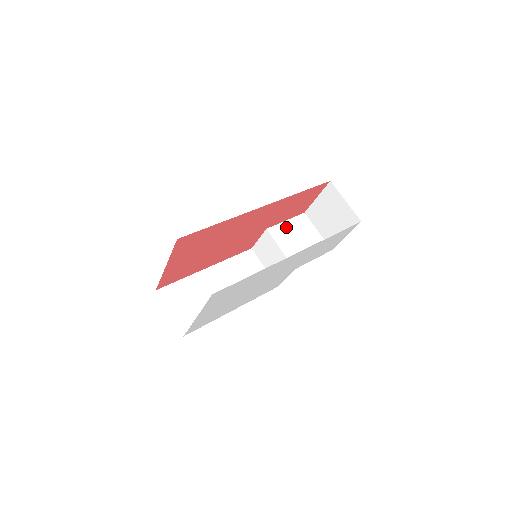
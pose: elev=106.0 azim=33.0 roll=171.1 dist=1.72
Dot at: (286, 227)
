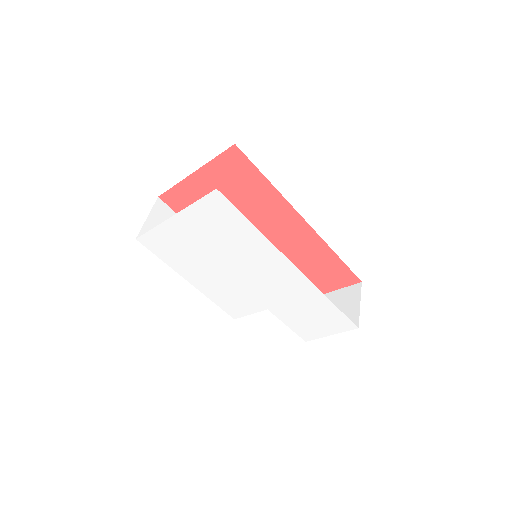
Dot at: occluded
